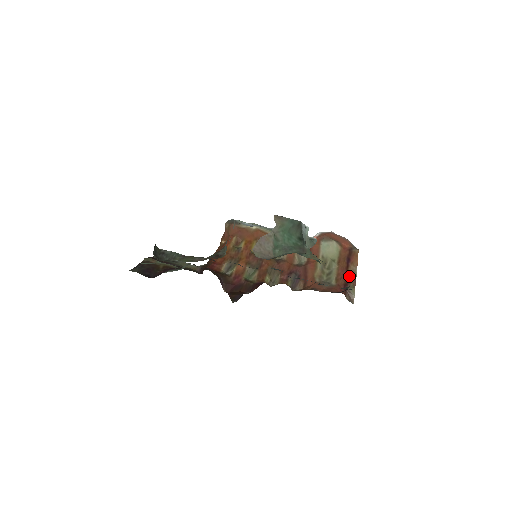
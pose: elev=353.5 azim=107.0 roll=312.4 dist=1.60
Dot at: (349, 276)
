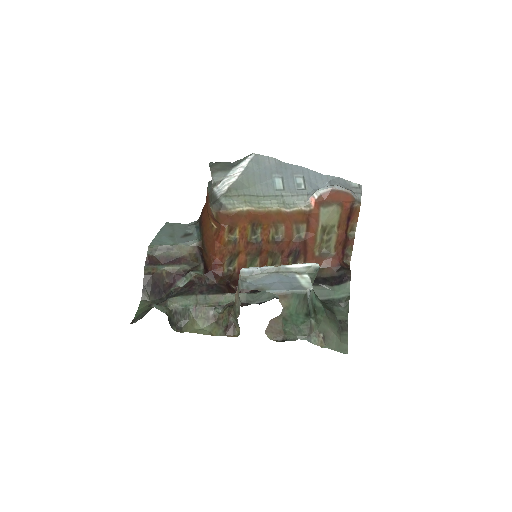
Dot at: (348, 237)
